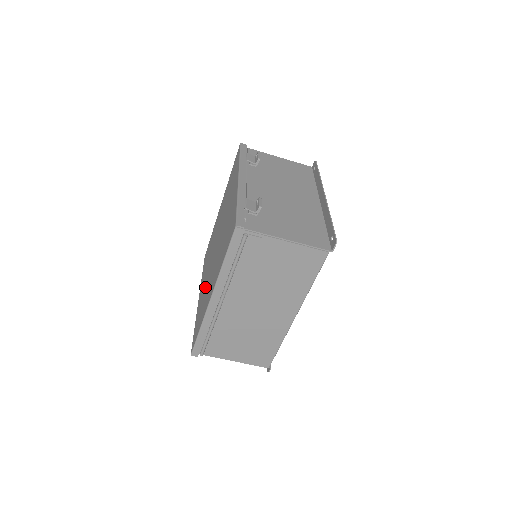
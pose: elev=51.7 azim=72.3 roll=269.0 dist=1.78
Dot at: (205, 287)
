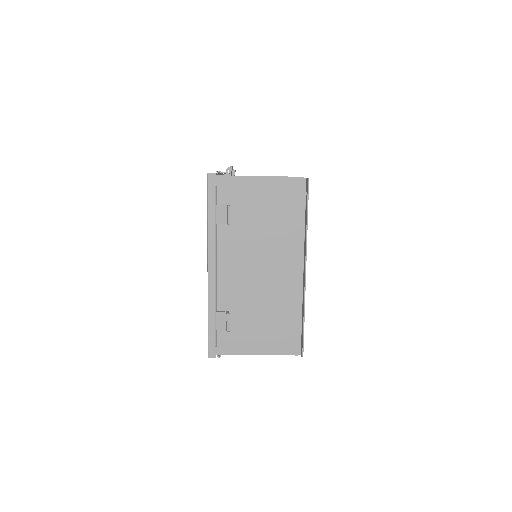
Dot at: occluded
